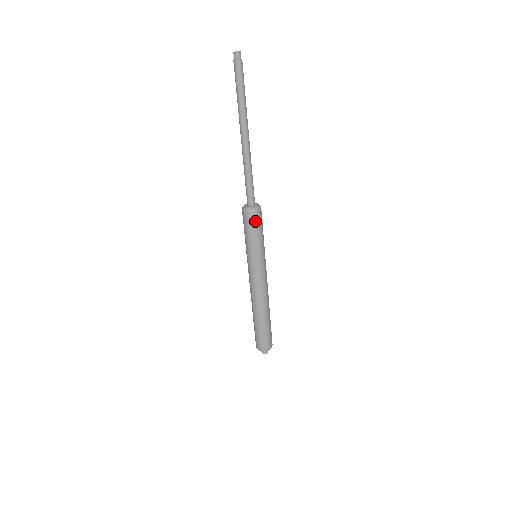
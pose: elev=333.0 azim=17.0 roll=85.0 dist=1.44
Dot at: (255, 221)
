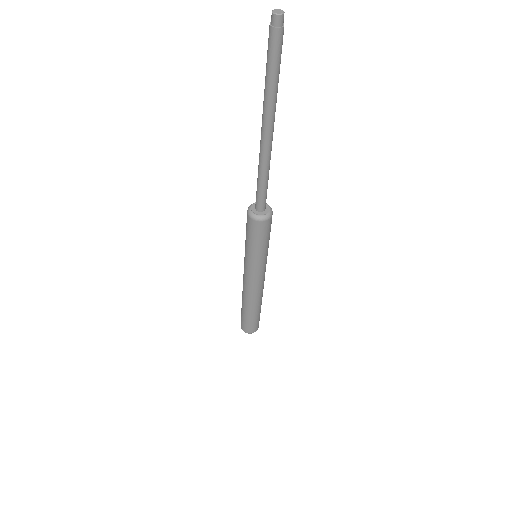
Dot at: (269, 226)
